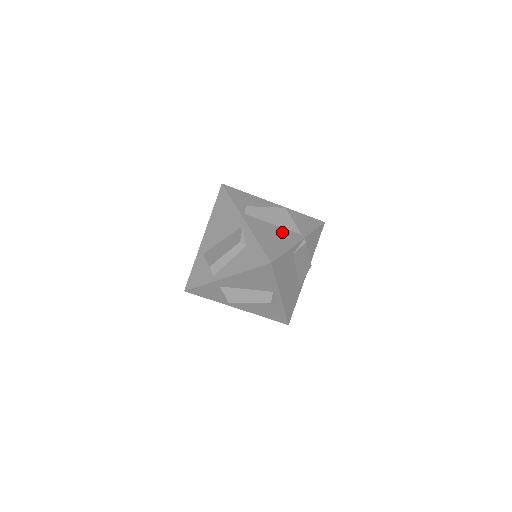
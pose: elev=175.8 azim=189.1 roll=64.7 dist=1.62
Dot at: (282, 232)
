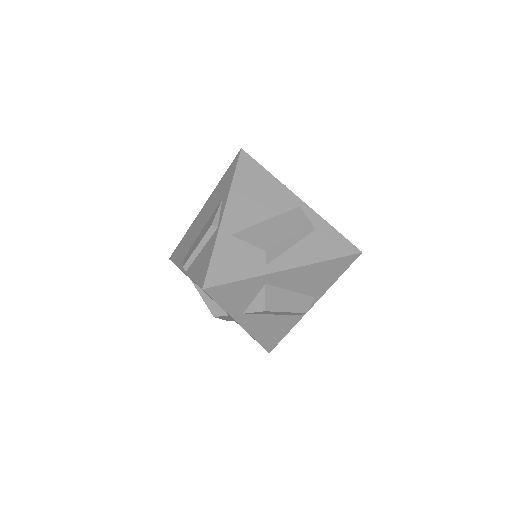
Dot at: occluded
